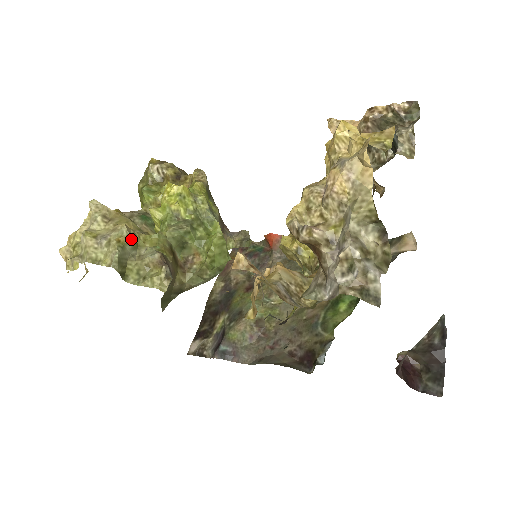
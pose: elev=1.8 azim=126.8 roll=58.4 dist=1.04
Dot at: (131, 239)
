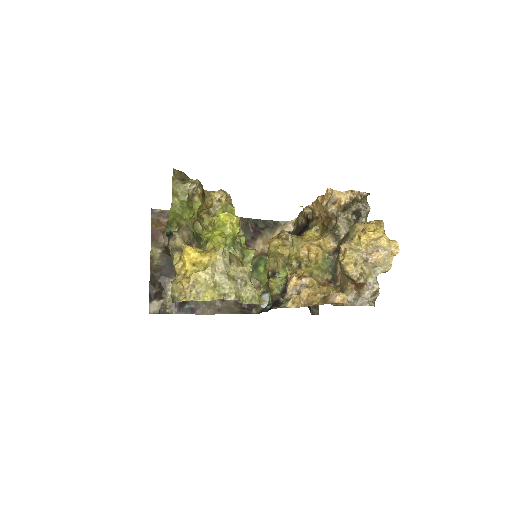
Dot at: (249, 275)
